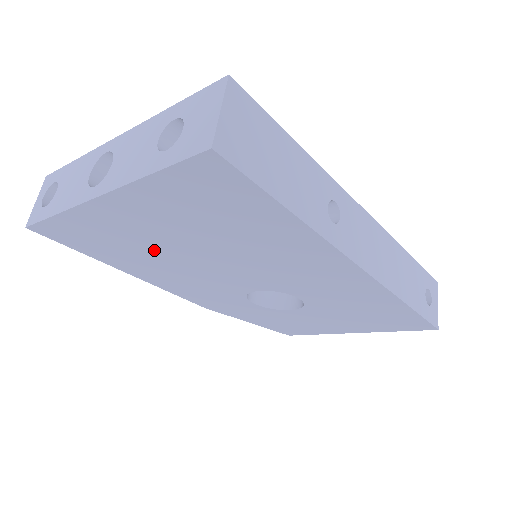
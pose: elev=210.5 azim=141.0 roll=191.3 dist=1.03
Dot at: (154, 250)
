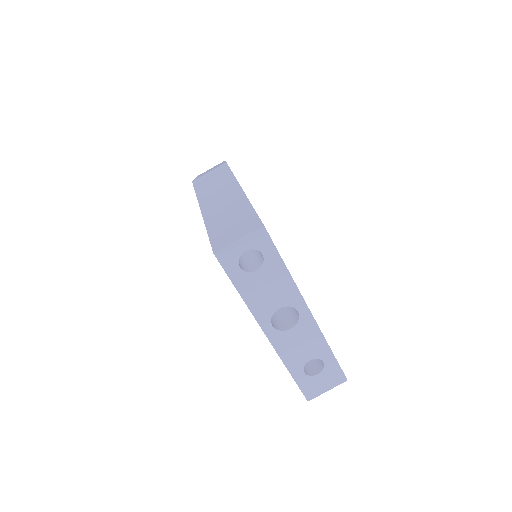
Dot at: occluded
